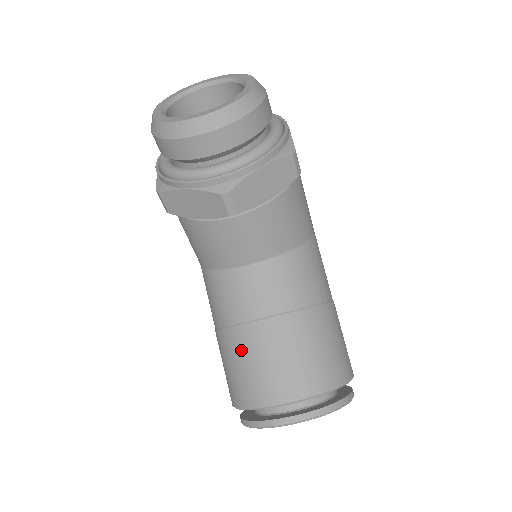
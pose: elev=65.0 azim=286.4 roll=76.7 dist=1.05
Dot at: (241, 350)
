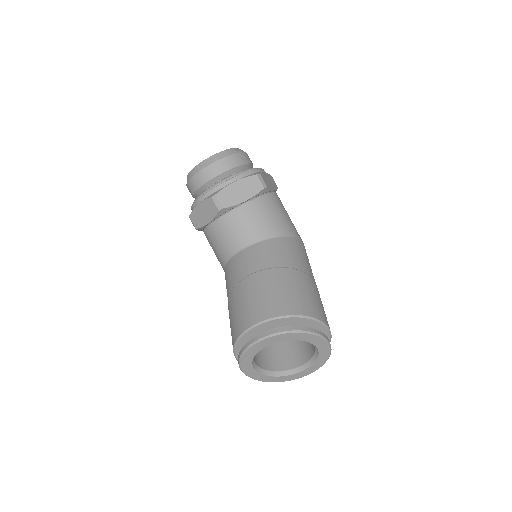
Dot at: (234, 303)
